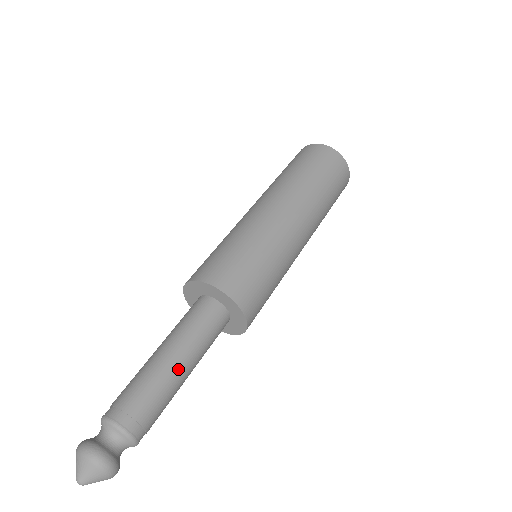
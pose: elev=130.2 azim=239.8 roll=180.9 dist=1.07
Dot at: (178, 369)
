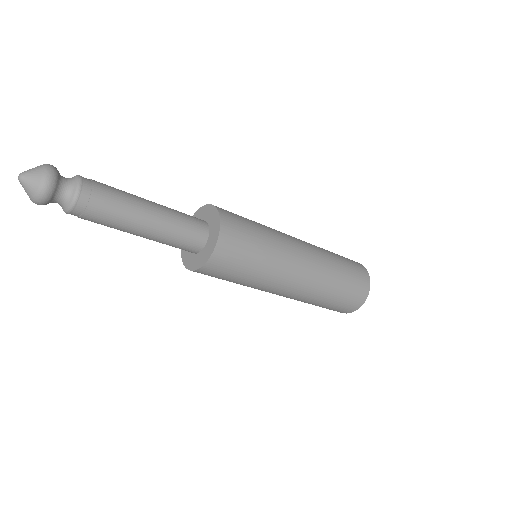
Dot at: (145, 201)
